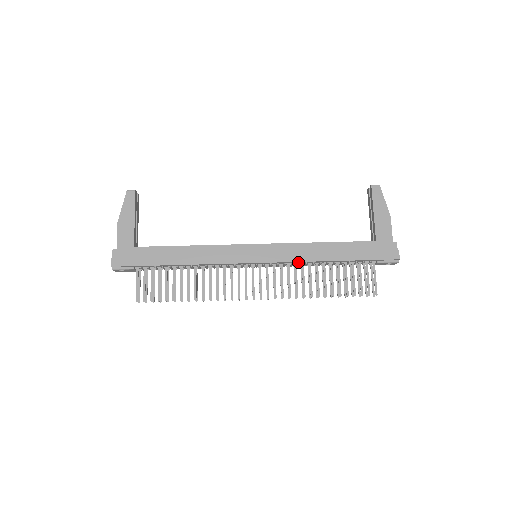
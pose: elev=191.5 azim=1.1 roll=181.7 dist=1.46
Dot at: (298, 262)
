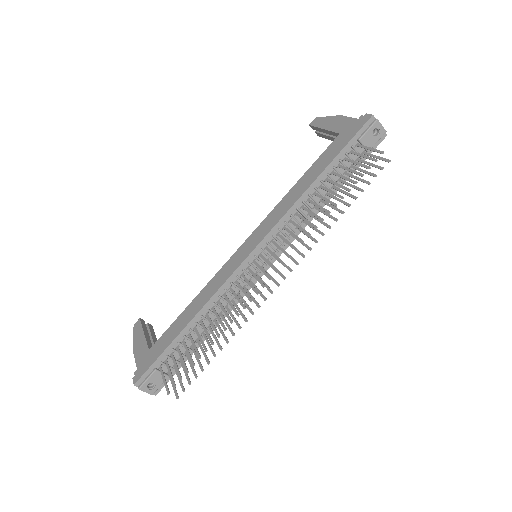
Dot at: (288, 215)
